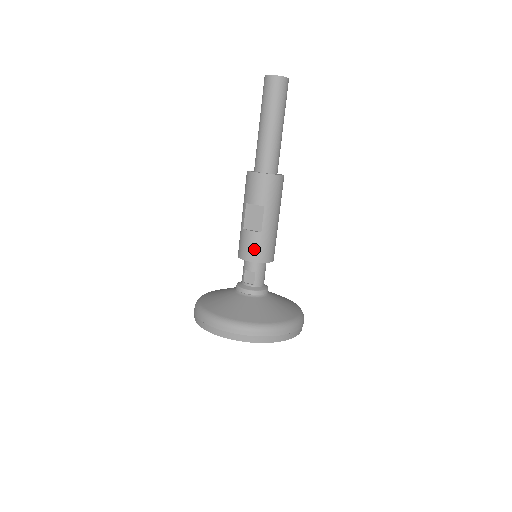
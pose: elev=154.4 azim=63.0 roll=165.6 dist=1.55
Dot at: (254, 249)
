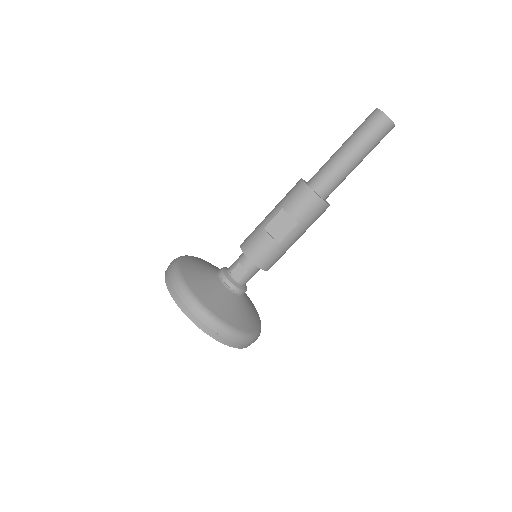
Dot at: (262, 253)
